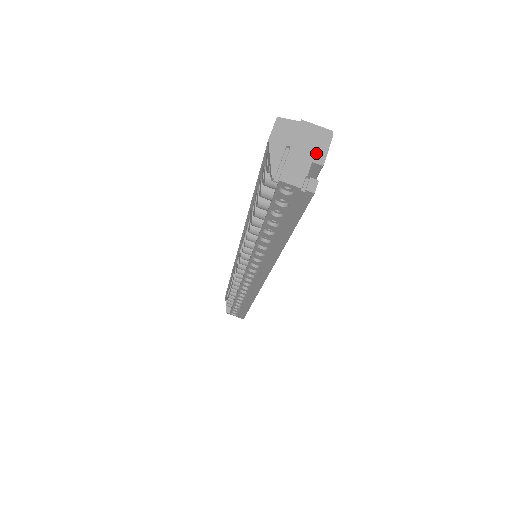
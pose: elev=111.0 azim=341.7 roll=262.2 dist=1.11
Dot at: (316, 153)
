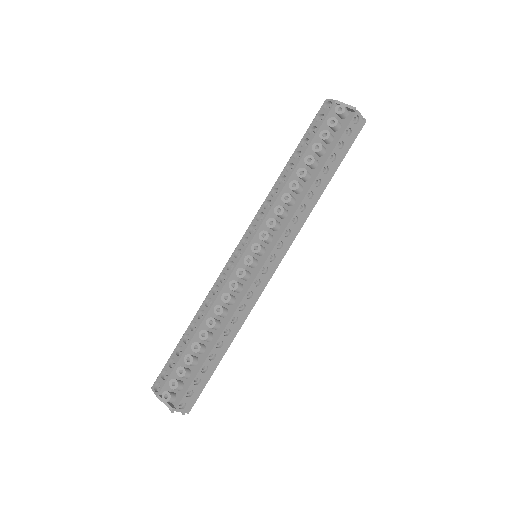
Dot at: occluded
